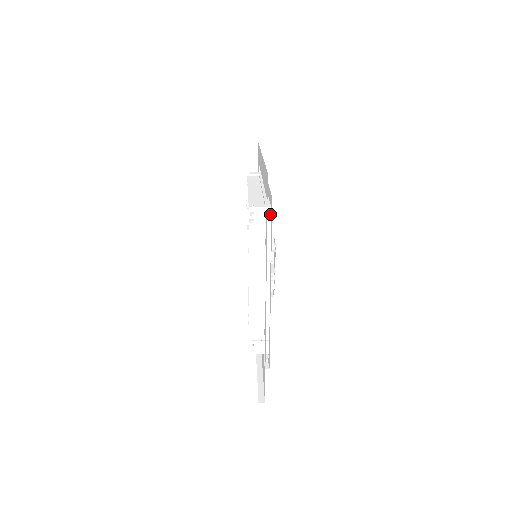
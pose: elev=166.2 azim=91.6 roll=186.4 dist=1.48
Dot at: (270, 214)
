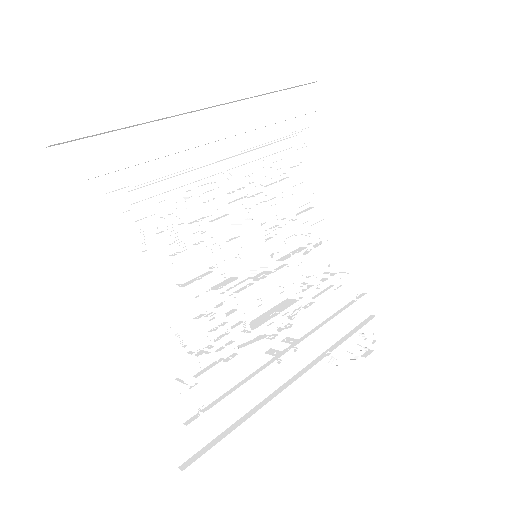
Dot at: (116, 202)
